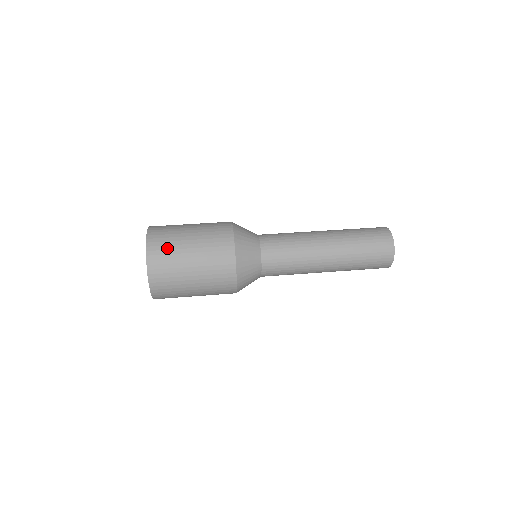
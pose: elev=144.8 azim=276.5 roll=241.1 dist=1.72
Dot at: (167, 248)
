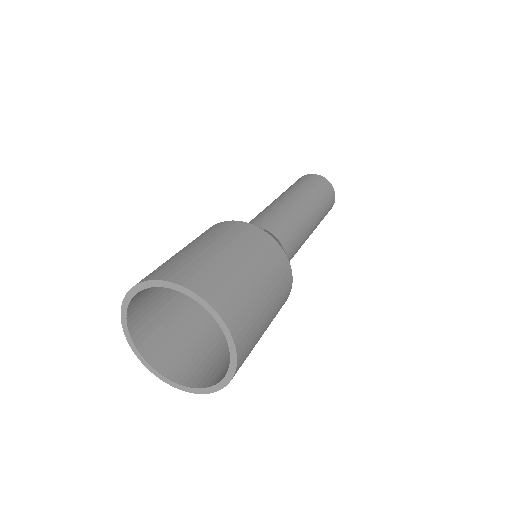
Dot at: (242, 303)
